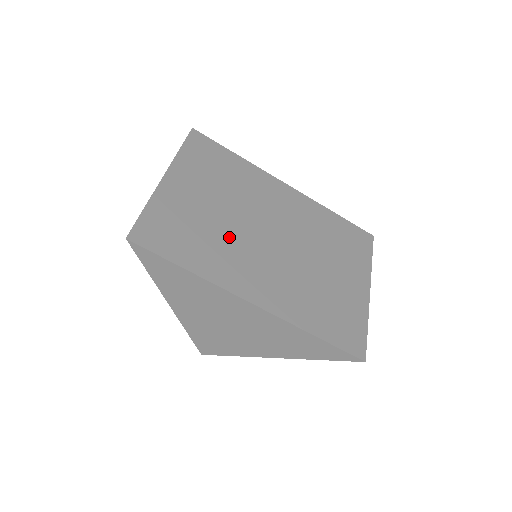
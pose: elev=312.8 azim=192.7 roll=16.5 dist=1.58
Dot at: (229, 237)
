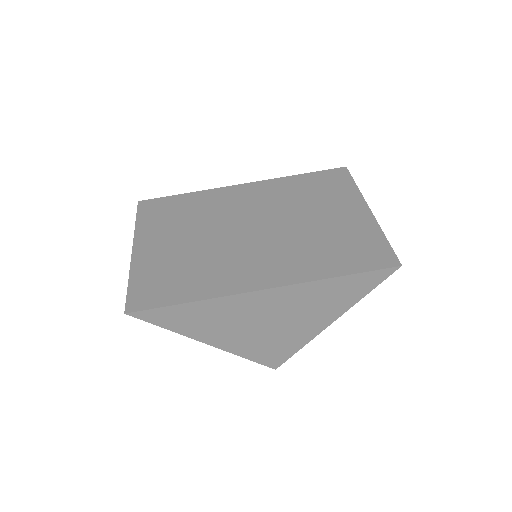
Dot at: (212, 255)
